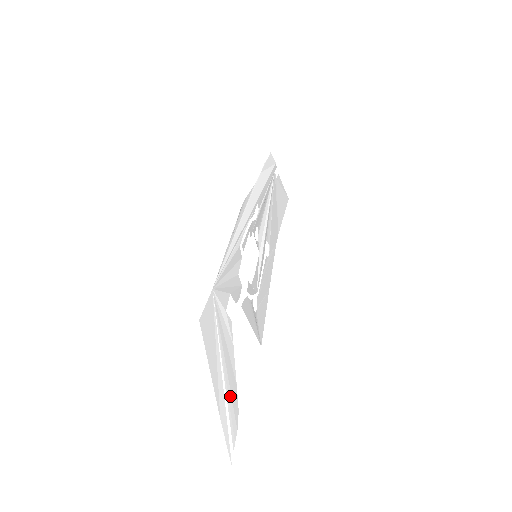
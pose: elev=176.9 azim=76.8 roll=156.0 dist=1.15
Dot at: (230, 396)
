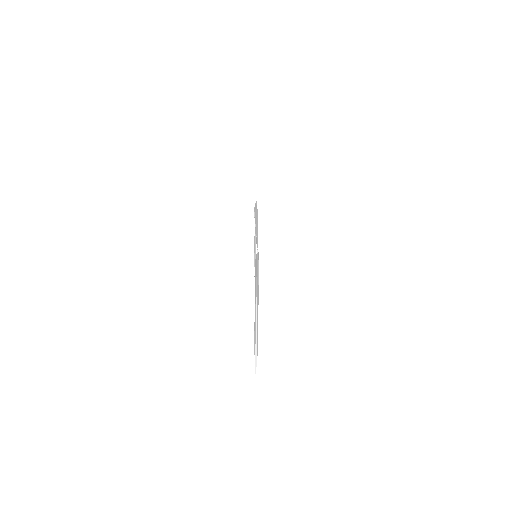
Dot at: (257, 326)
